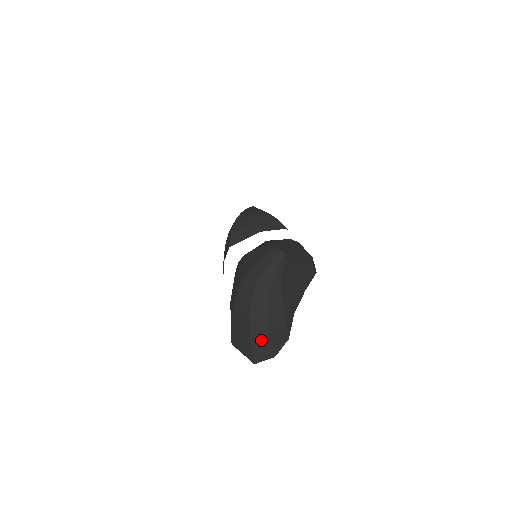
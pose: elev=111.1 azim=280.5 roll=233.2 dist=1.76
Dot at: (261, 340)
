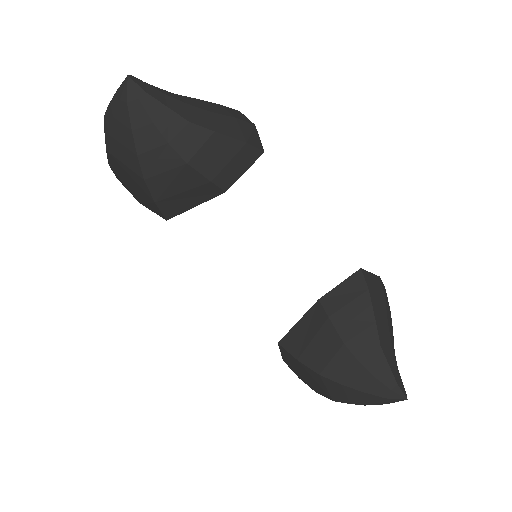
Dot at: occluded
